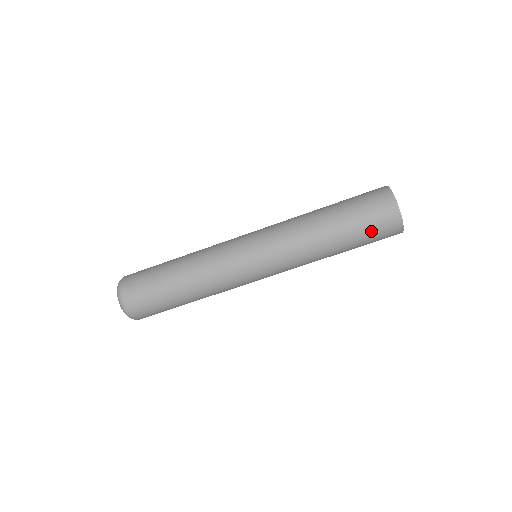
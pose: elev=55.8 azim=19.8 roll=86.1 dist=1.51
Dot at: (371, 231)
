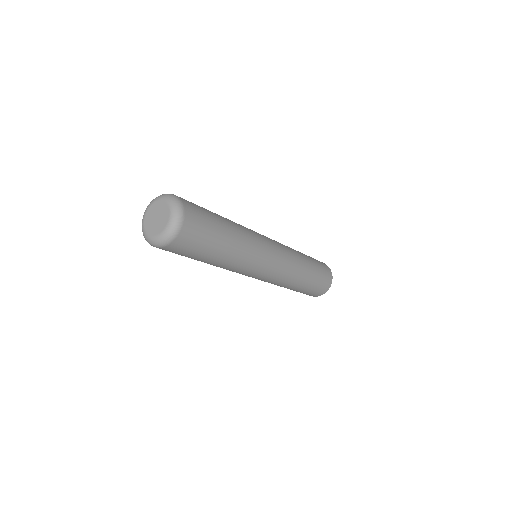
Dot at: (321, 268)
